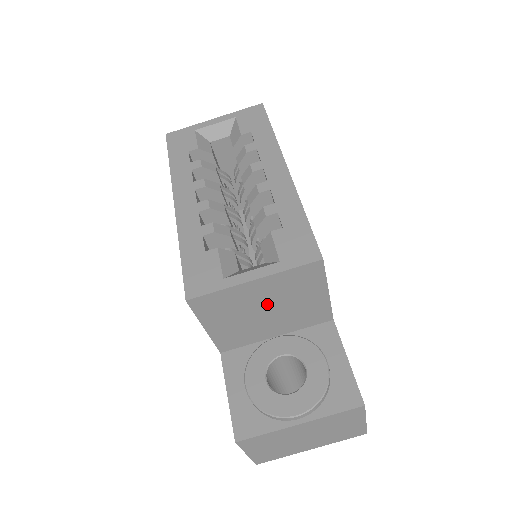
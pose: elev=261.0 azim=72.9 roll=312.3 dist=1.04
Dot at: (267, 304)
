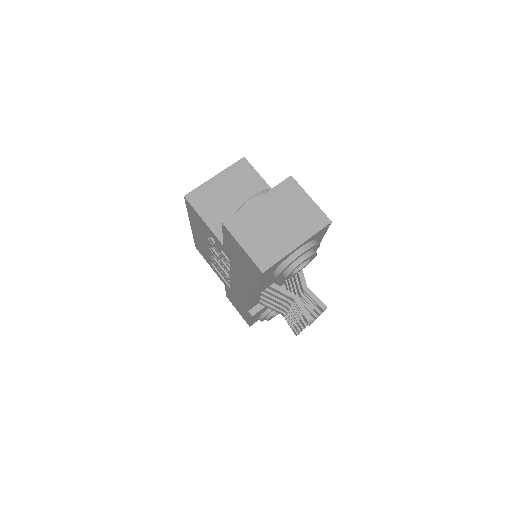
Dot at: (231, 194)
